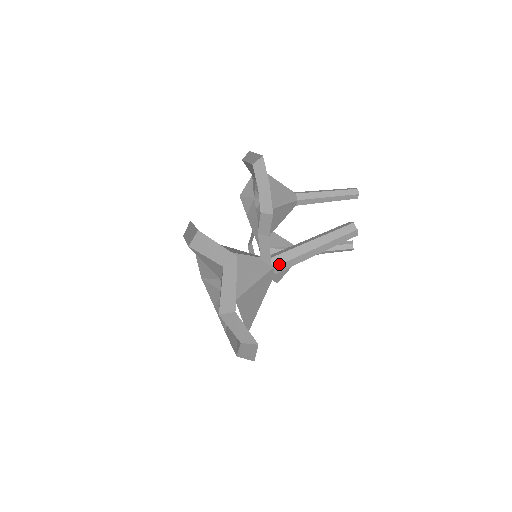
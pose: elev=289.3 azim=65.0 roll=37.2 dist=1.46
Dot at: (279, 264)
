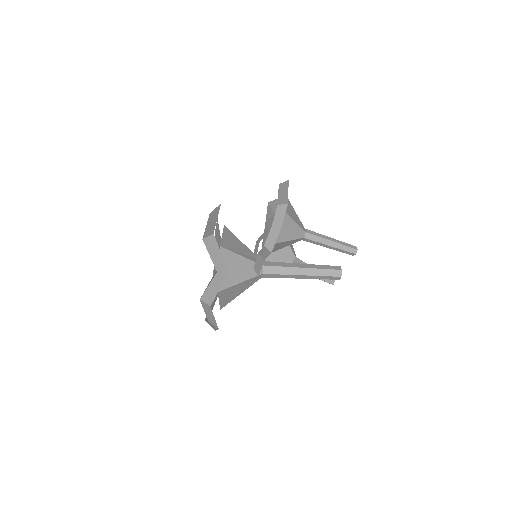
Dot at: (268, 273)
